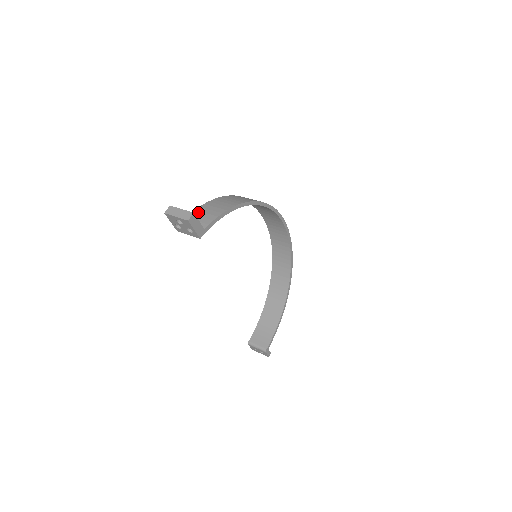
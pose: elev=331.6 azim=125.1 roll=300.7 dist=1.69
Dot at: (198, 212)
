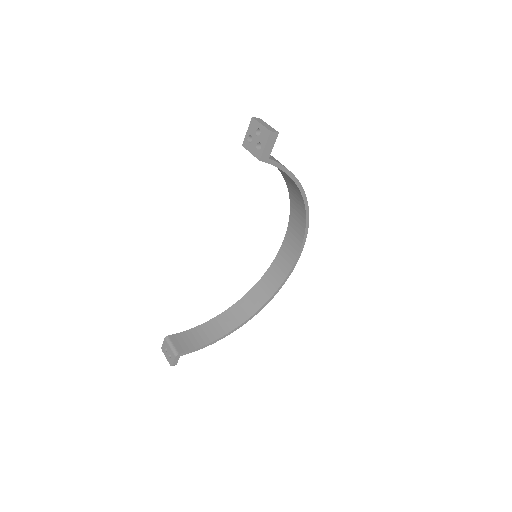
Dot at: occluded
